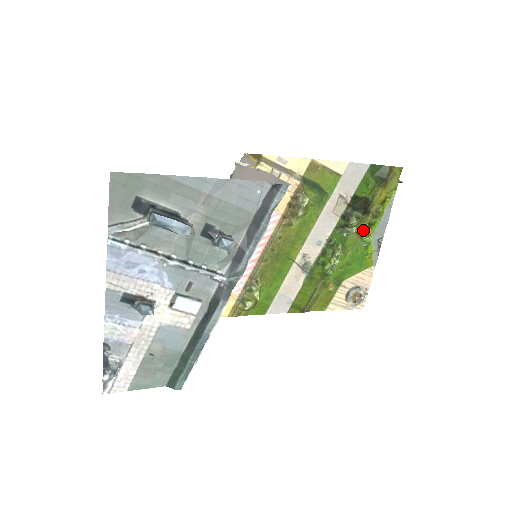
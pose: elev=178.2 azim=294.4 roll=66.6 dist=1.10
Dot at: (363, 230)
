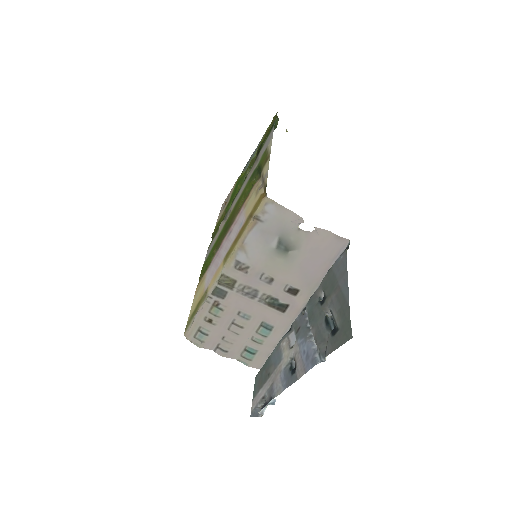
Dot at: (249, 165)
